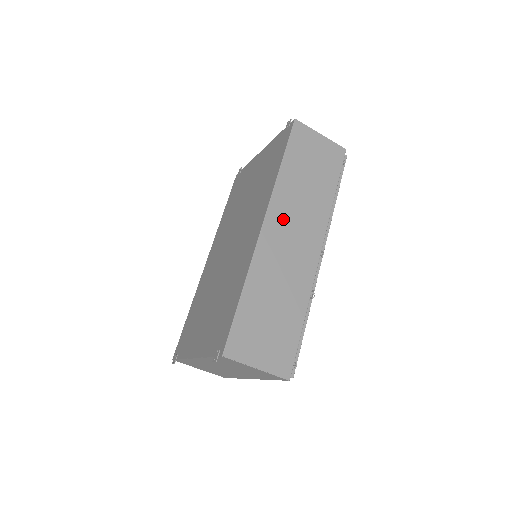
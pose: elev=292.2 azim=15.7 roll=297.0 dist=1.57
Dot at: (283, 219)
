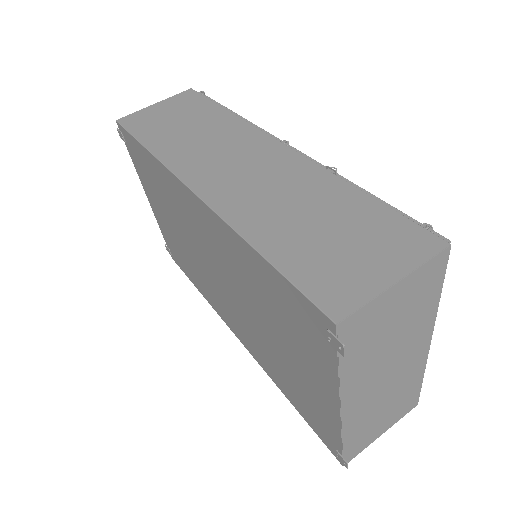
Dot at: (206, 167)
